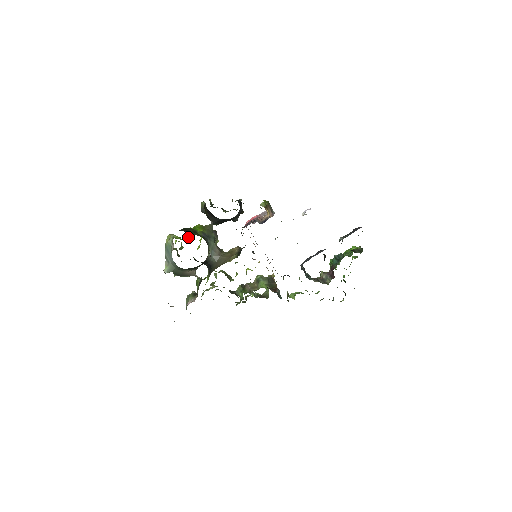
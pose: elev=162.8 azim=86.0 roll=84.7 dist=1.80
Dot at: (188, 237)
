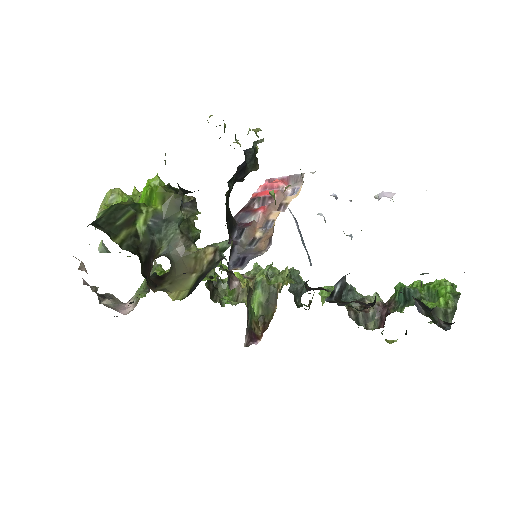
Dot at: occluded
